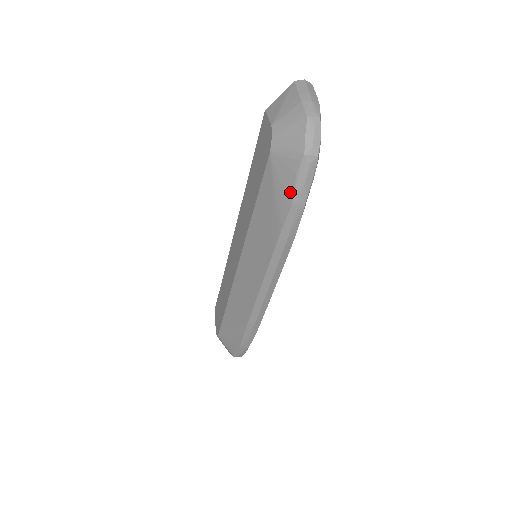
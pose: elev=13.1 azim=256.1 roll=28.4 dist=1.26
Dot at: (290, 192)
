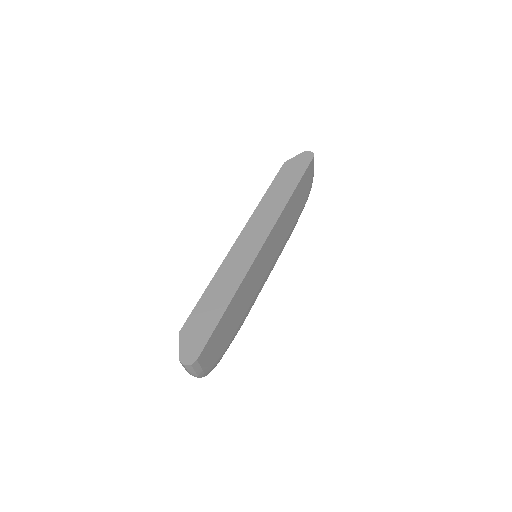
Dot at: occluded
